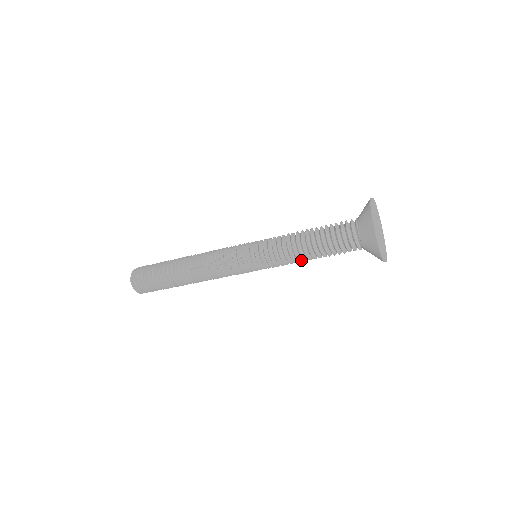
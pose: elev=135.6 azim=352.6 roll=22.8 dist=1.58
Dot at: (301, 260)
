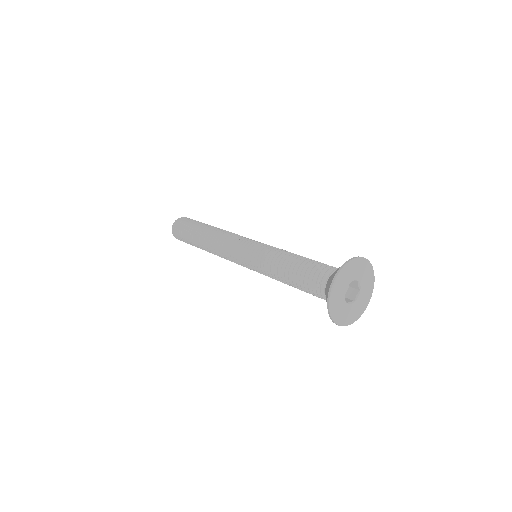
Dot at: occluded
